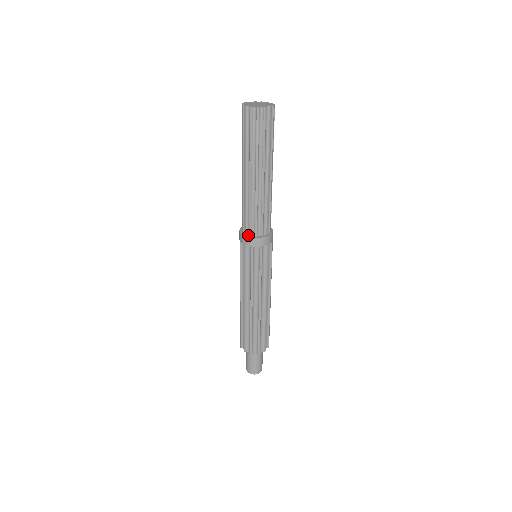
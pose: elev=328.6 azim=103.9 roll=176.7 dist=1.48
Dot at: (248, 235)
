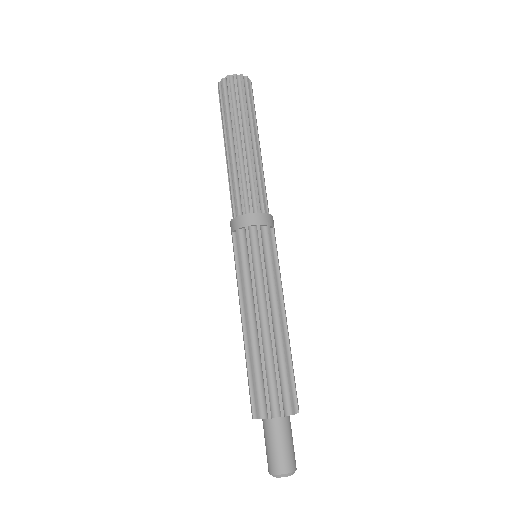
Dot at: (249, 214)
